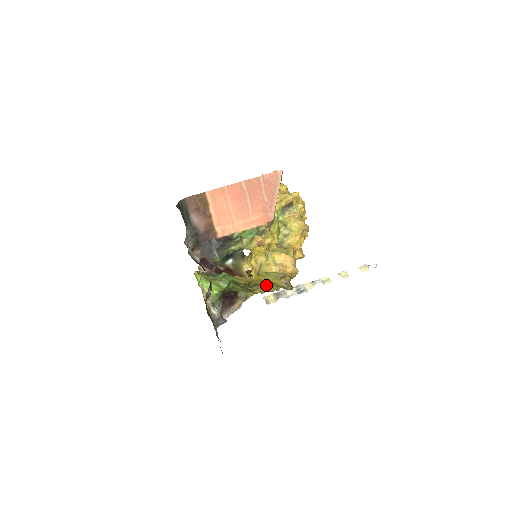
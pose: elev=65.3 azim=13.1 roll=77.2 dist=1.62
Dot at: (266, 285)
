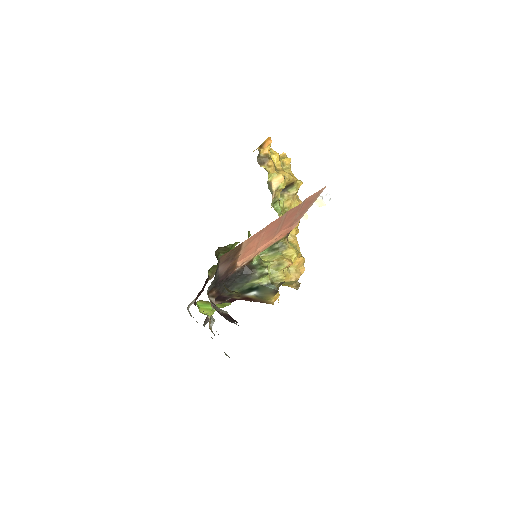
Dot at: occluded
